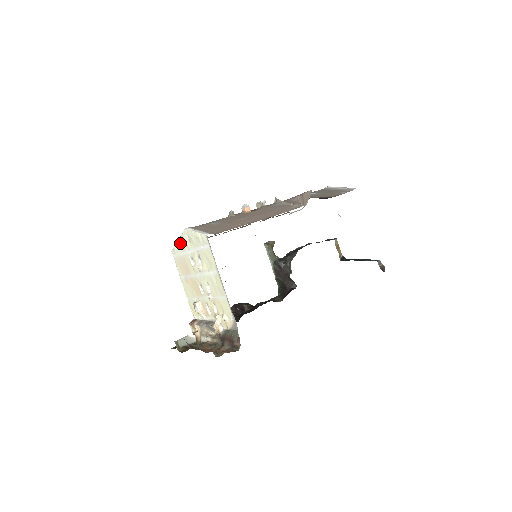
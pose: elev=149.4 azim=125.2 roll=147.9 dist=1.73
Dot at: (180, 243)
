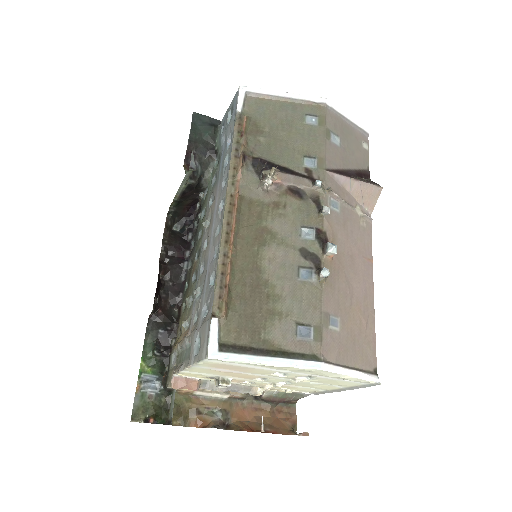
Dot at: (272, 367)
